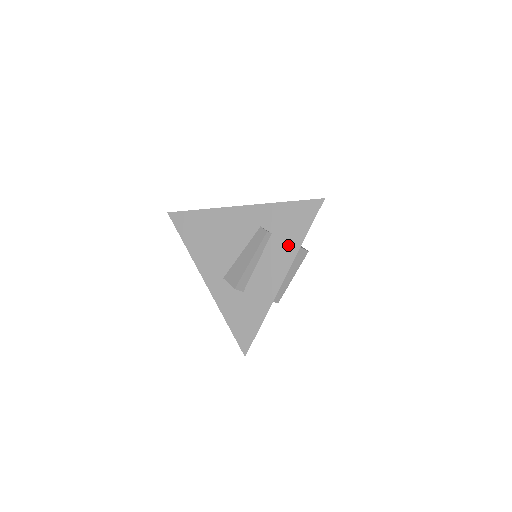
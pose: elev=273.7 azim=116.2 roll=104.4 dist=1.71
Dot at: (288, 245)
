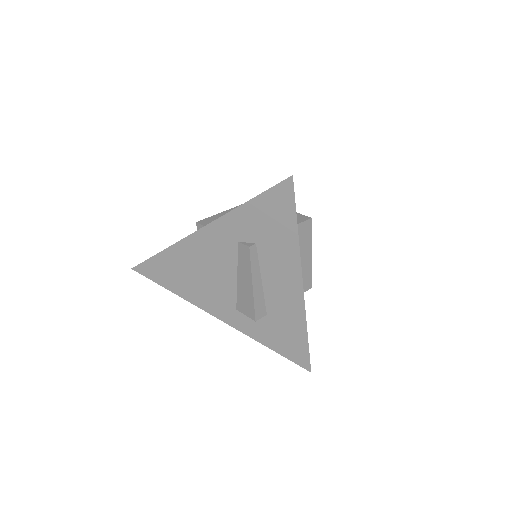
Dot at: (283, 249)
